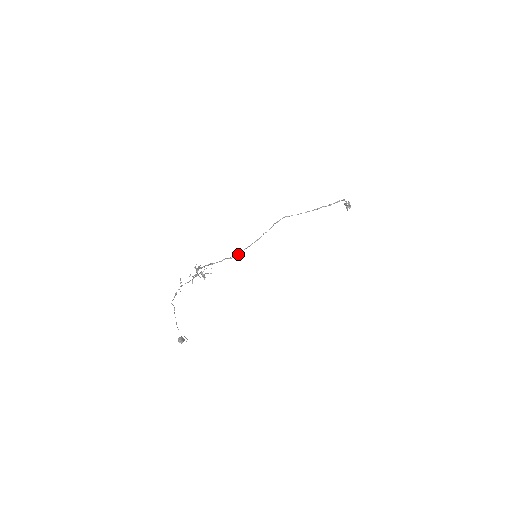
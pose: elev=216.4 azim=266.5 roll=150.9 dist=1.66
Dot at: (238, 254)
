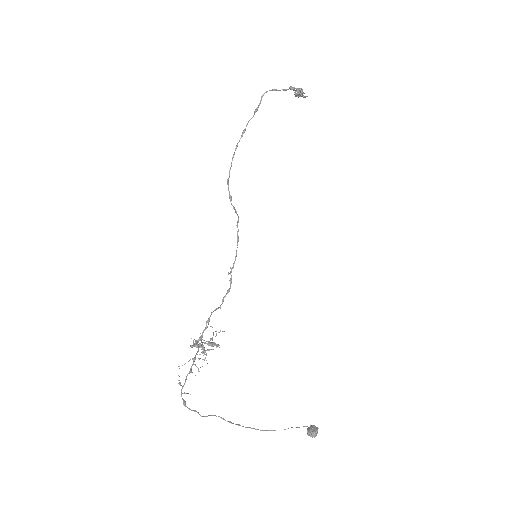
Dot at: (231, 278)
